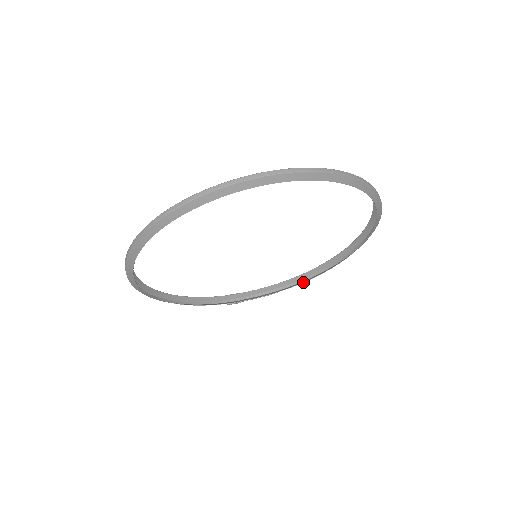
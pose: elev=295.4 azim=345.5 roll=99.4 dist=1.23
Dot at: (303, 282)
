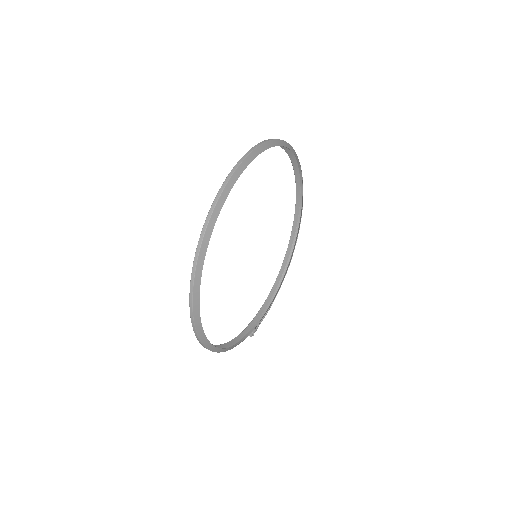
Dot at: occluded
